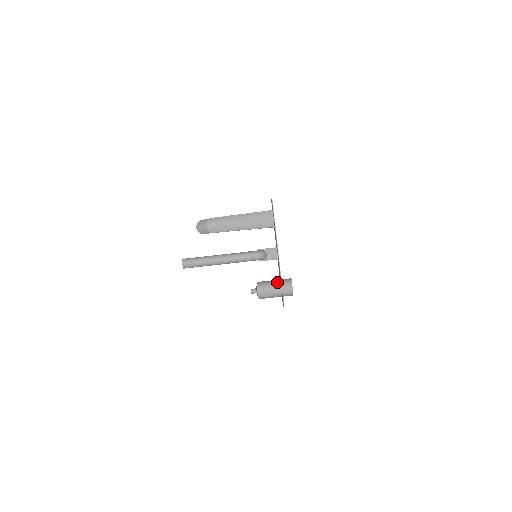
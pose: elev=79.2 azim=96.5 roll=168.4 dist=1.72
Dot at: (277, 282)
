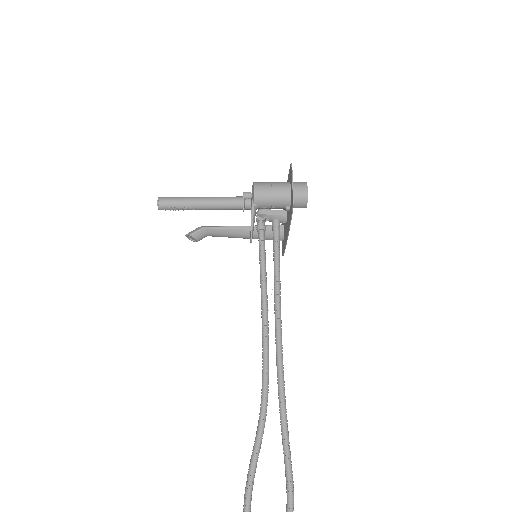
Dot at: occluded
